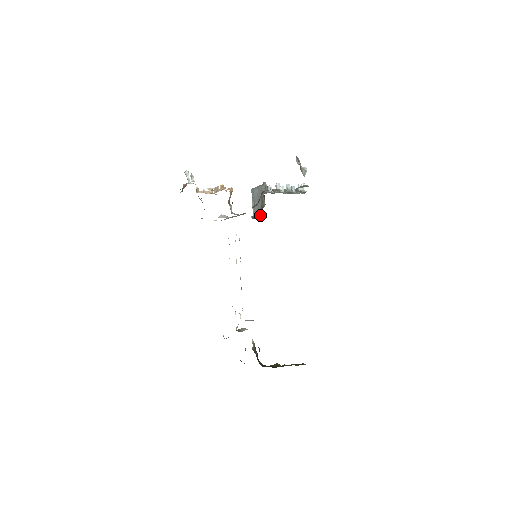
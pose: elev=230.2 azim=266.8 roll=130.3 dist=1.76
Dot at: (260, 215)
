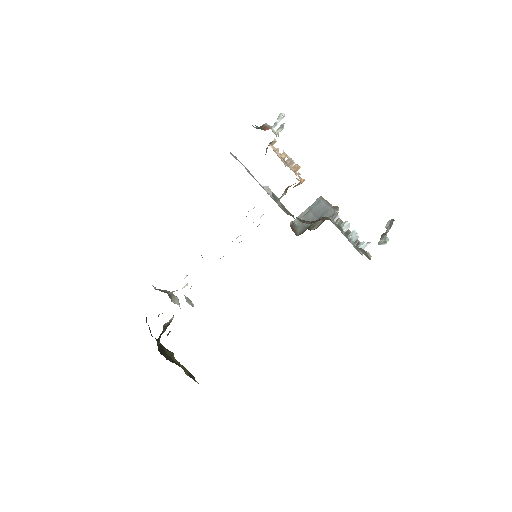
Dot at: (300, 230)
